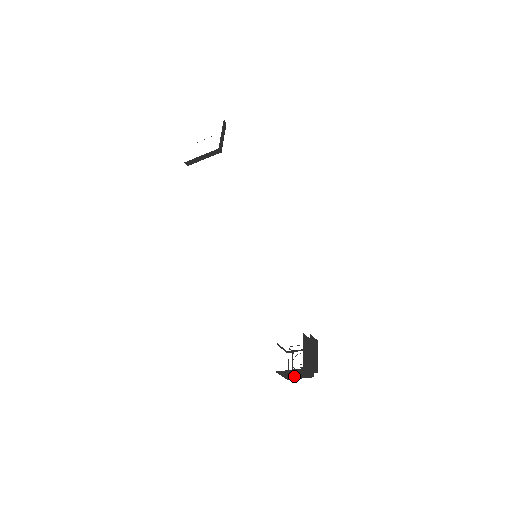
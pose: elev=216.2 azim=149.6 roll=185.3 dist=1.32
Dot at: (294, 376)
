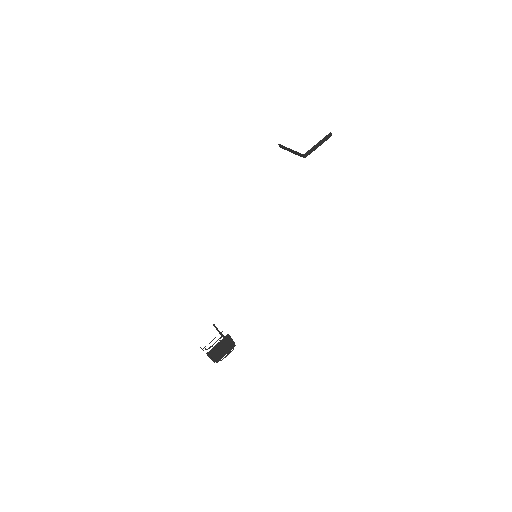
Dot at: occluded
